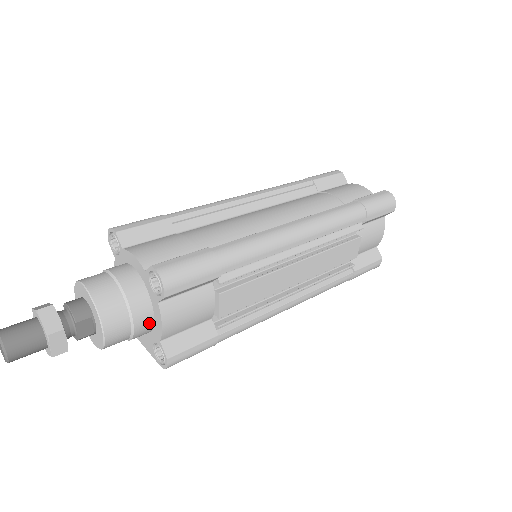
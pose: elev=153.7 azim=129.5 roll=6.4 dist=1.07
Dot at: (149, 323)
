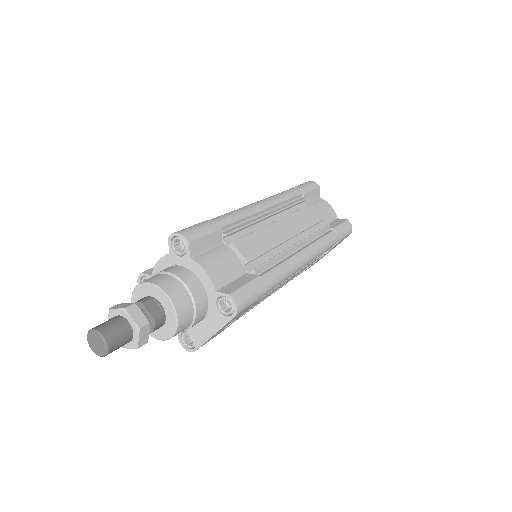
Dot at: (198, 284)
